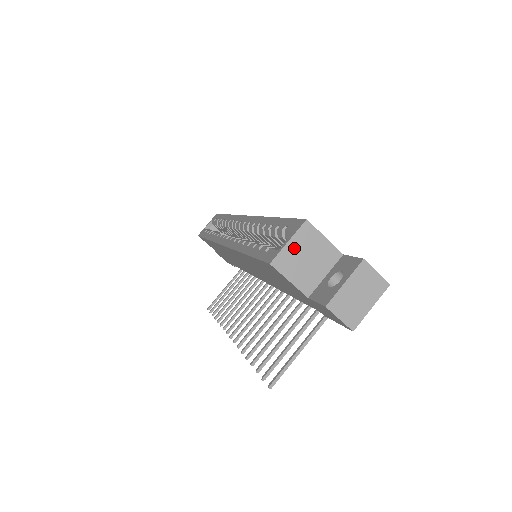
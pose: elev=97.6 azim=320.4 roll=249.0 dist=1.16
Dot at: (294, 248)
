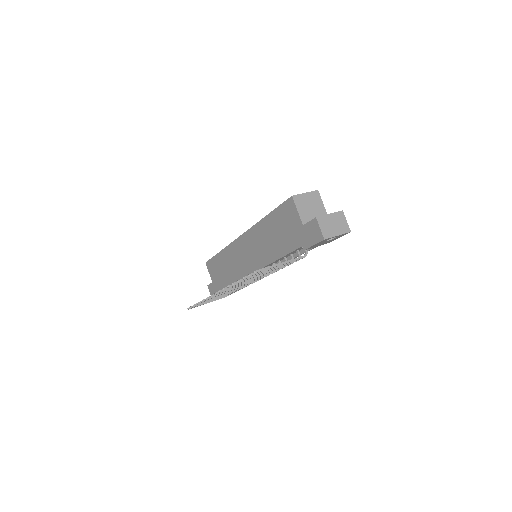
Dot at: (307, 198)
